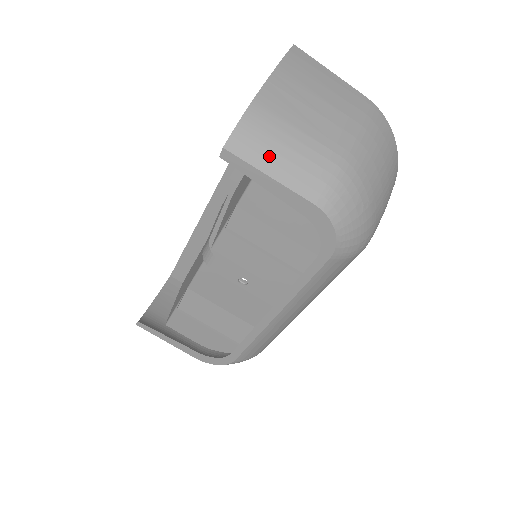
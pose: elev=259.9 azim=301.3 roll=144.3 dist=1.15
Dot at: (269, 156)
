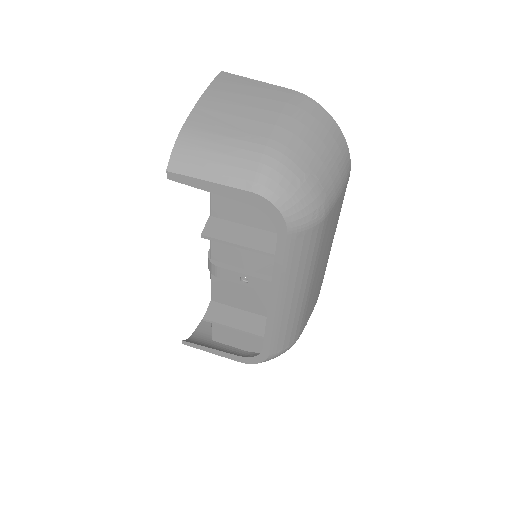
Dot at: (203, 165)
